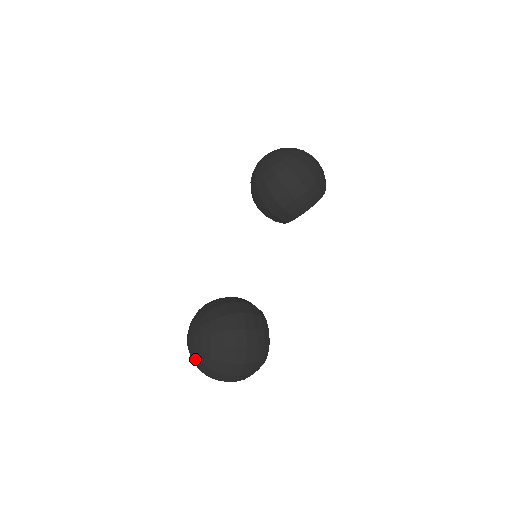
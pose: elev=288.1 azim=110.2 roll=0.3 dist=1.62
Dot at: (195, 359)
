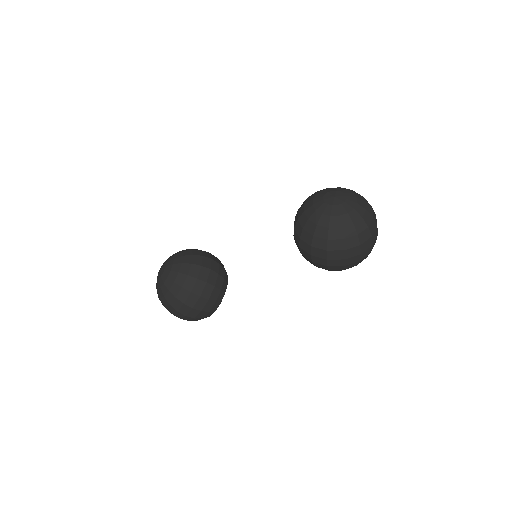
Dot at: (156, 283)
